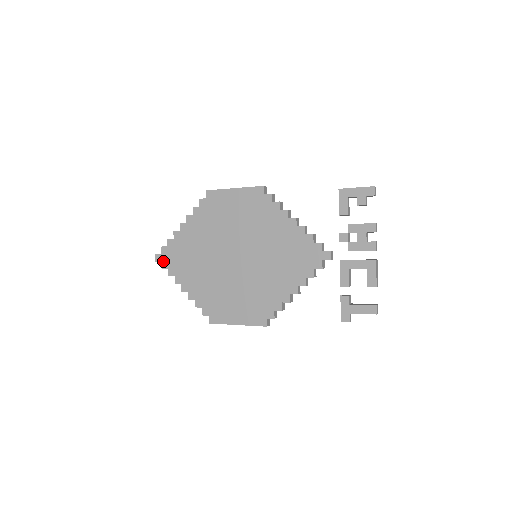
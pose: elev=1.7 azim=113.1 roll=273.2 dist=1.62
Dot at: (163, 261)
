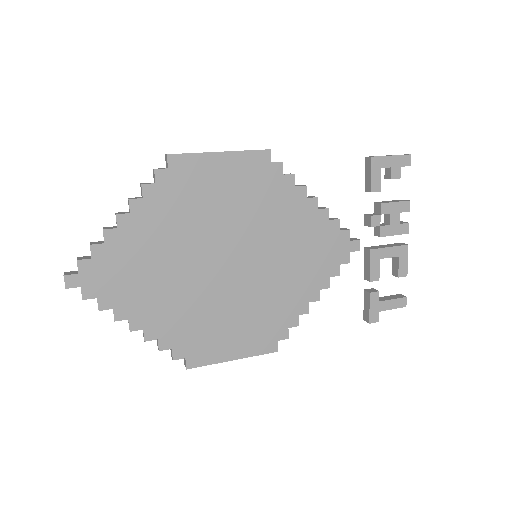
Dot at: (84, 286)
